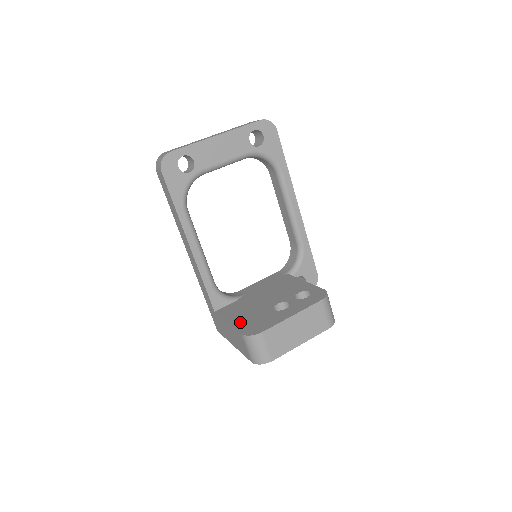
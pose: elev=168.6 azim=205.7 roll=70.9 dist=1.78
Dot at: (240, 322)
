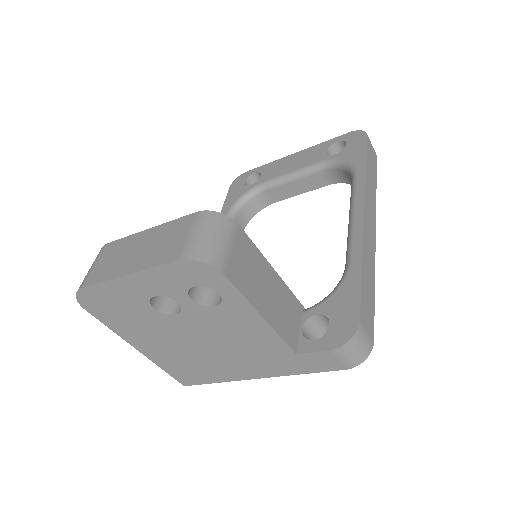
Dot at: occluded
